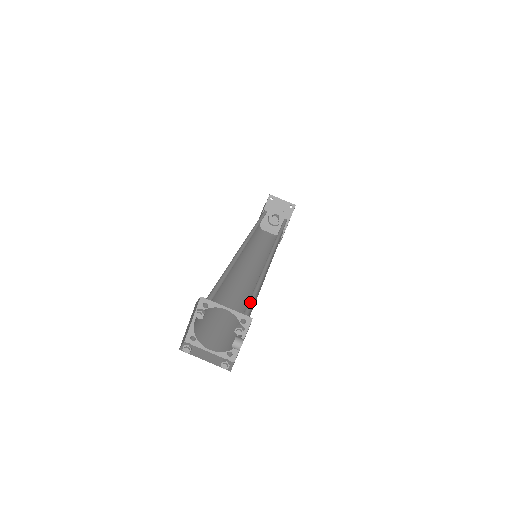
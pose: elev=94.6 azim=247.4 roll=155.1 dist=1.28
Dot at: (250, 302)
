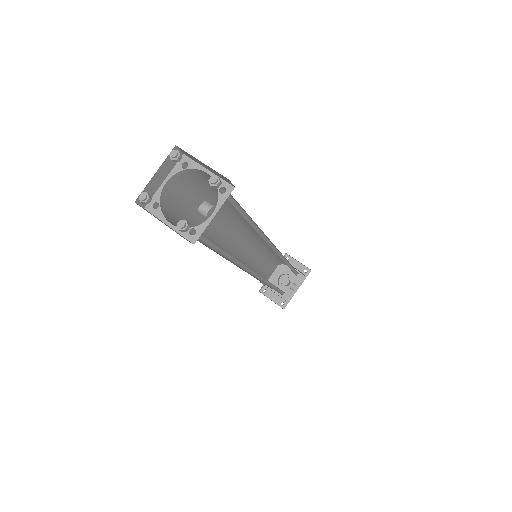
Dot at: occluded
